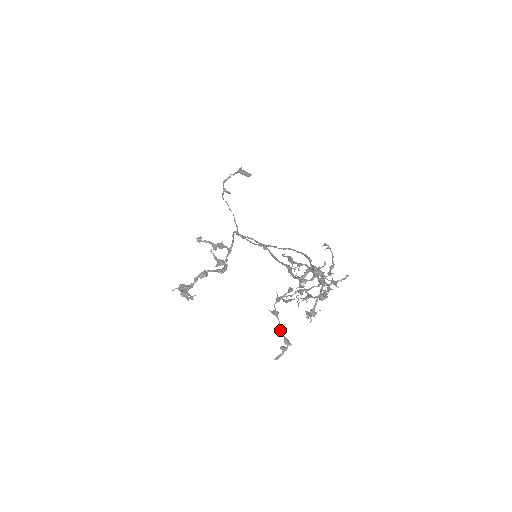
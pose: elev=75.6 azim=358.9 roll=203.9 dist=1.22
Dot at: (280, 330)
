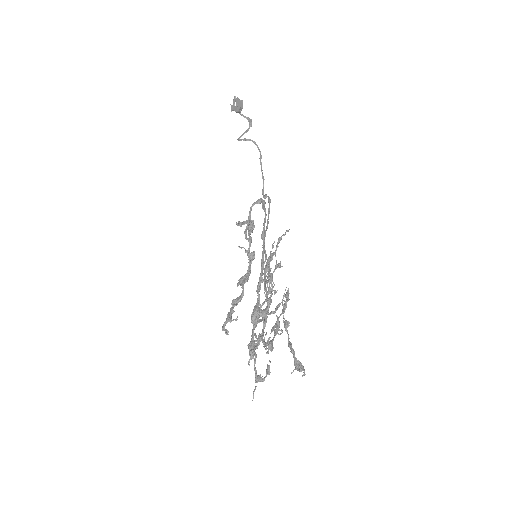
Dot at: occluded
